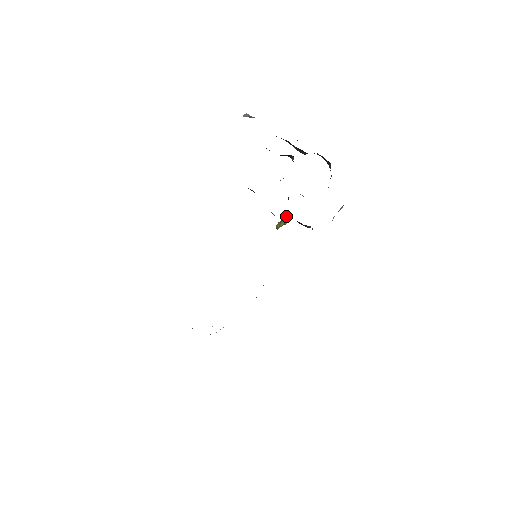
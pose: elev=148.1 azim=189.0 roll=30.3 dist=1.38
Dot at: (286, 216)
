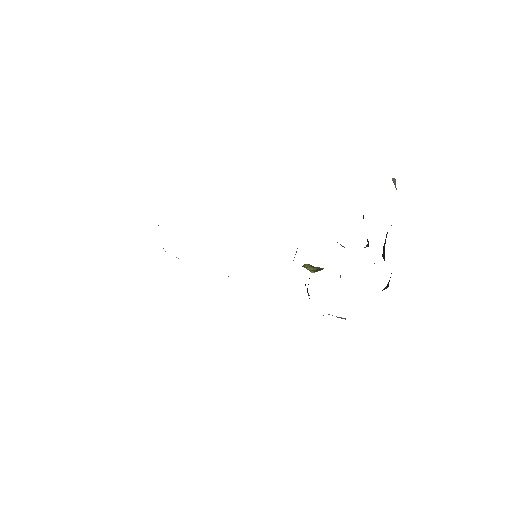
Dot at: (319, 269)
